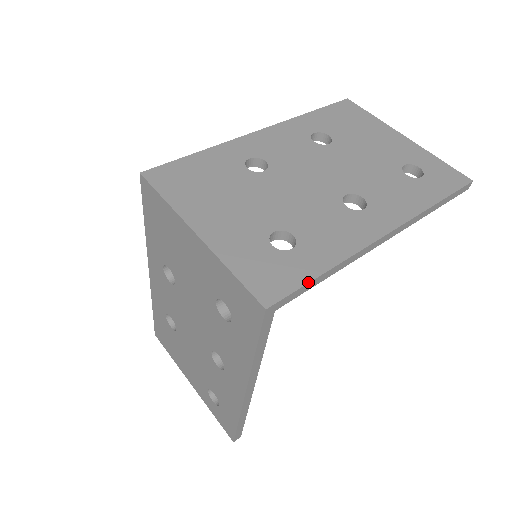
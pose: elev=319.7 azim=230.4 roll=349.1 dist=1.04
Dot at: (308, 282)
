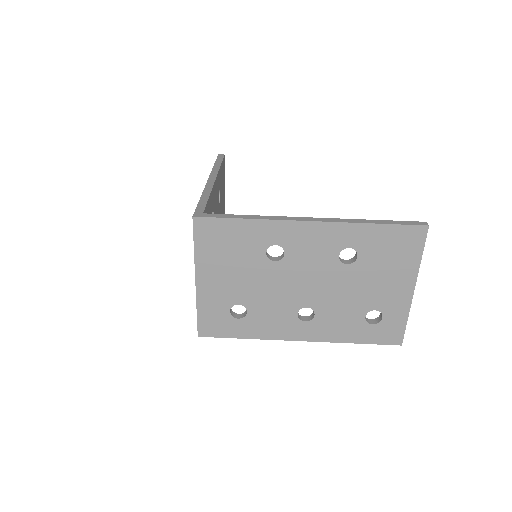
Dot at: occluded
